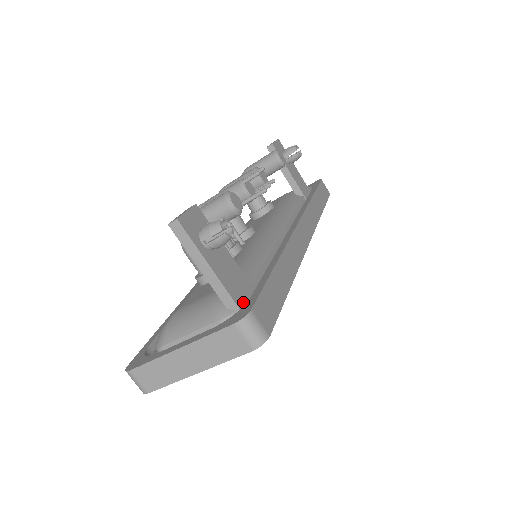
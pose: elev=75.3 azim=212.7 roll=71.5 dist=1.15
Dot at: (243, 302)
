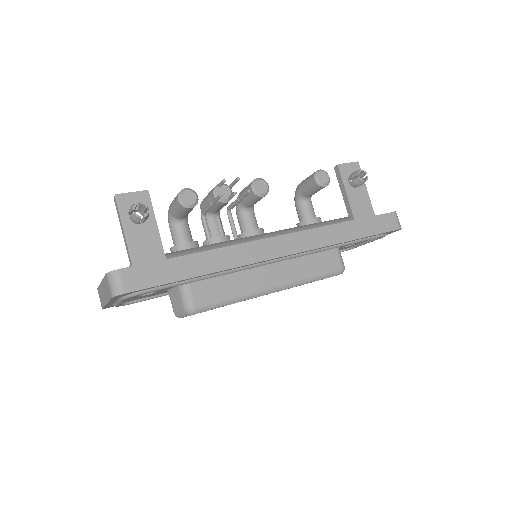
Dot at: occluded
